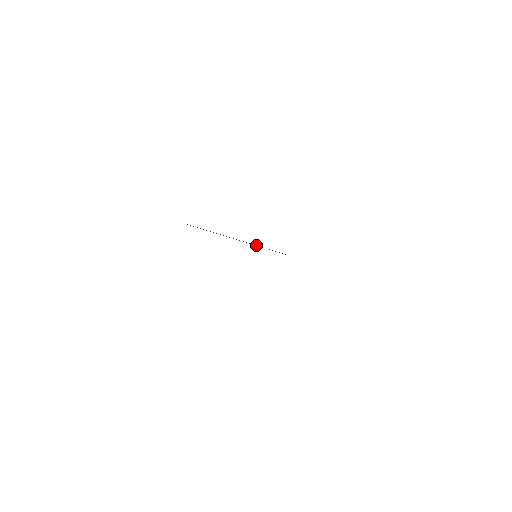
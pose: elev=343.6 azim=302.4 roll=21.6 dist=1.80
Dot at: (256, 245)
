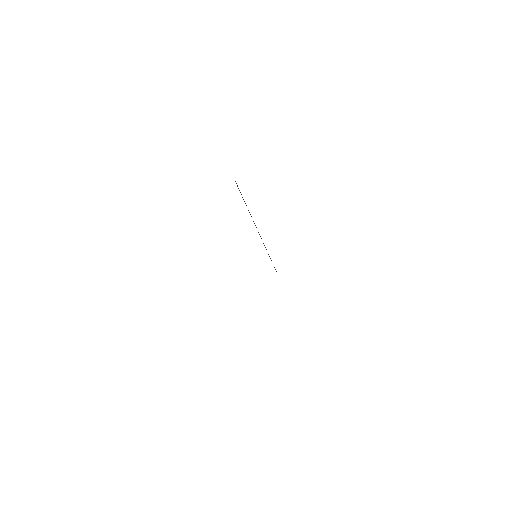
Dot at: occluded
